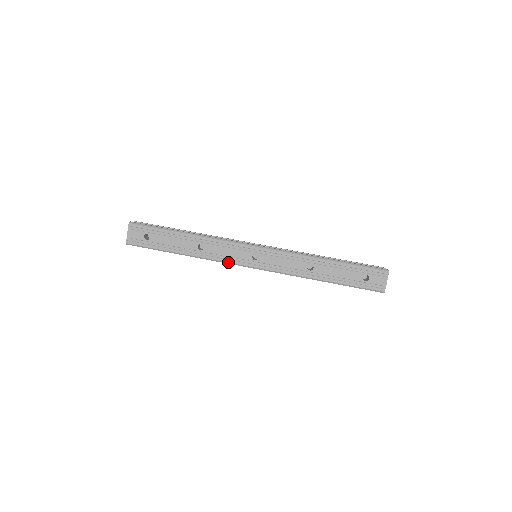
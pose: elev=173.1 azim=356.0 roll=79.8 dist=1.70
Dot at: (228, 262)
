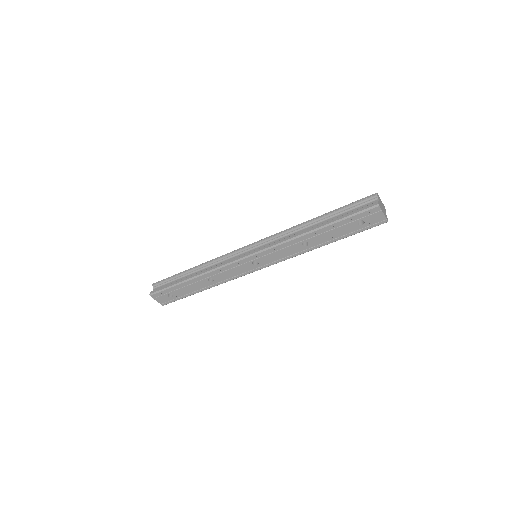
Dot at: occluded
